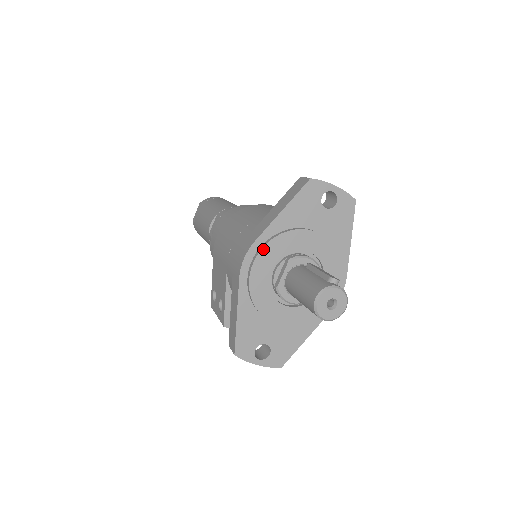
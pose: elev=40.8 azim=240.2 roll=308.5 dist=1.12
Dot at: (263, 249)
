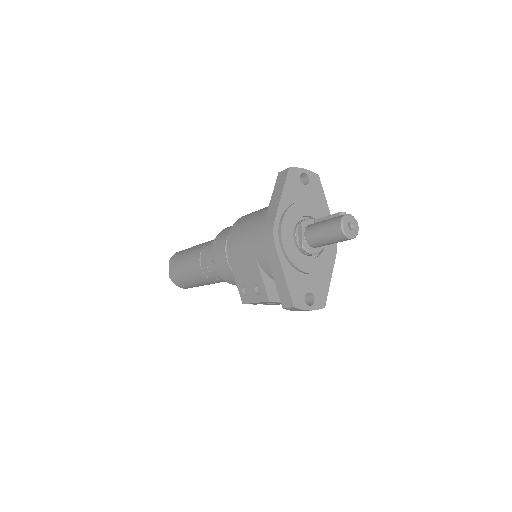
Dot at: (283, 222)
